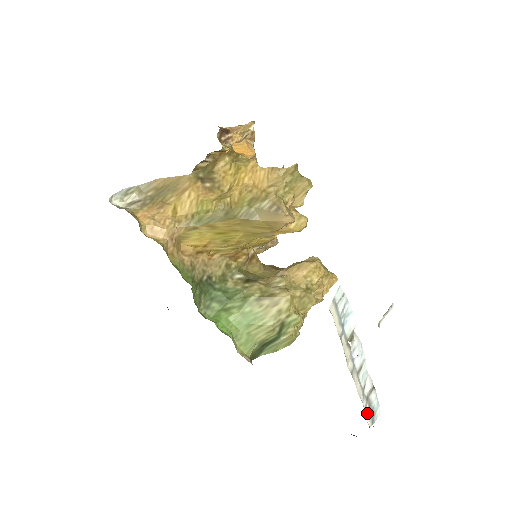
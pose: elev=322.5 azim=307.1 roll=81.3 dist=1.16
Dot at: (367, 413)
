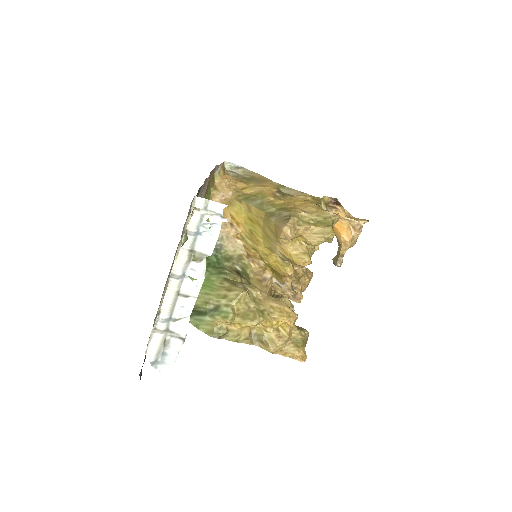
Dot at: (156, 340)
